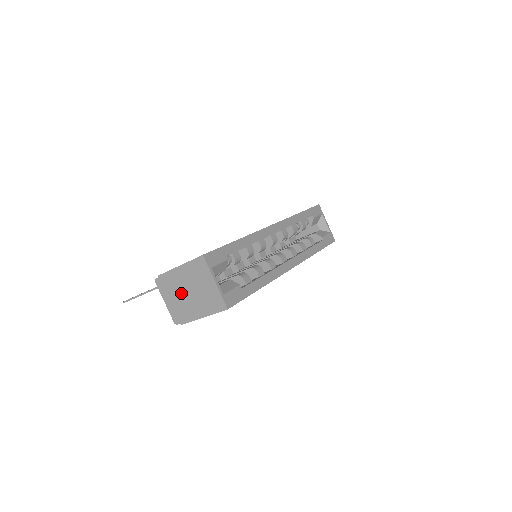
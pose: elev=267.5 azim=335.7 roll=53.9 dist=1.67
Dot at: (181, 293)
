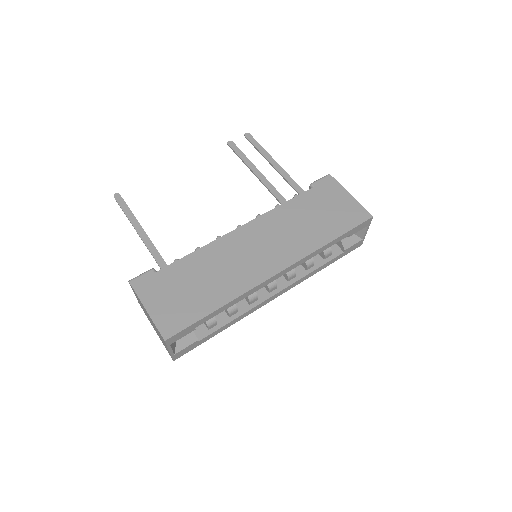
Dot at: occluded
